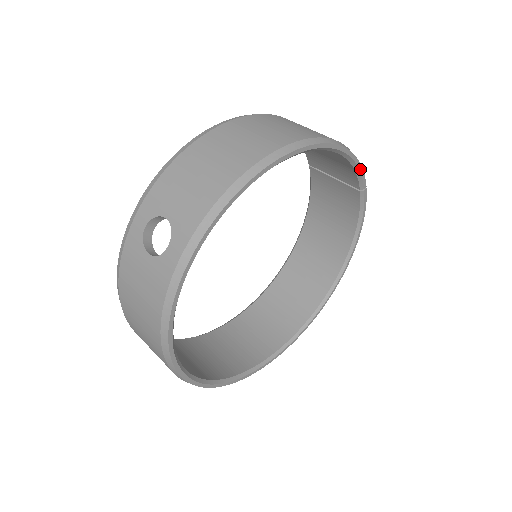
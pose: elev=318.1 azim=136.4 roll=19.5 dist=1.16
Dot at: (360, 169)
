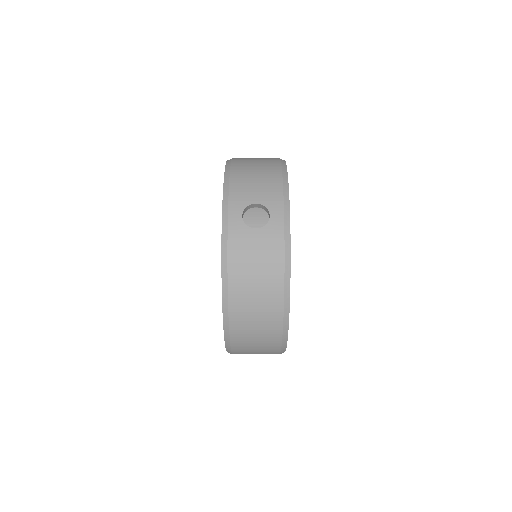
Dot at: occluded
